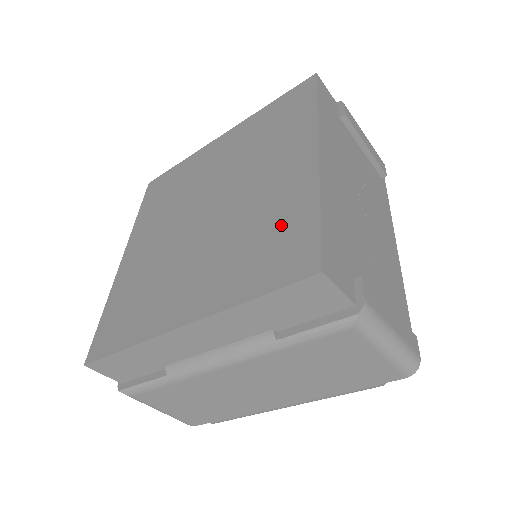
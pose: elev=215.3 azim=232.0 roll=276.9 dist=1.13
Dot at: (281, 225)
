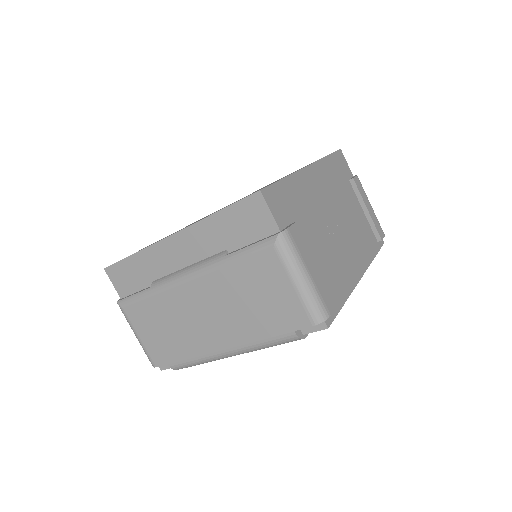
Dot at: (260, 189)
